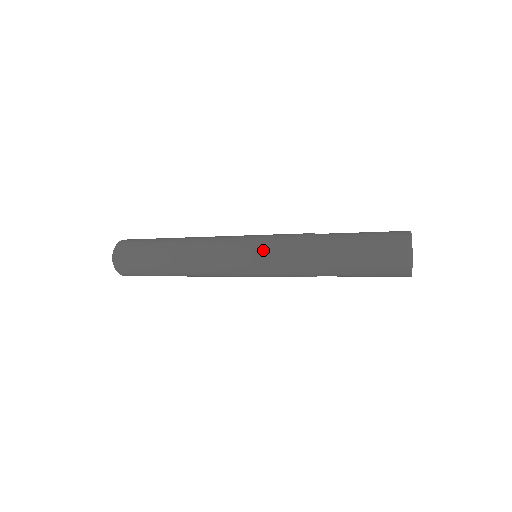
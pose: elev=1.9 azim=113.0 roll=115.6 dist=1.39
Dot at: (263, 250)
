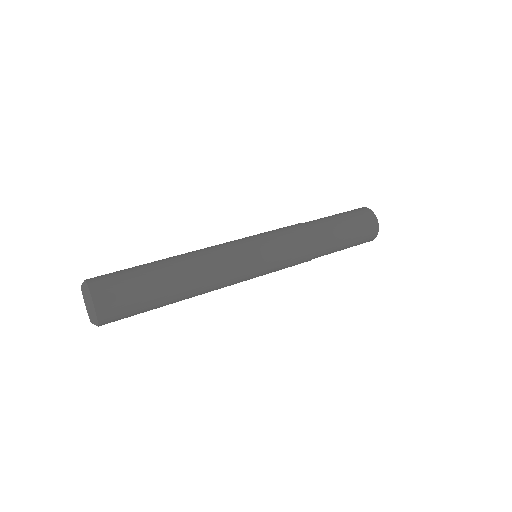
Dot at: (274, 239)
